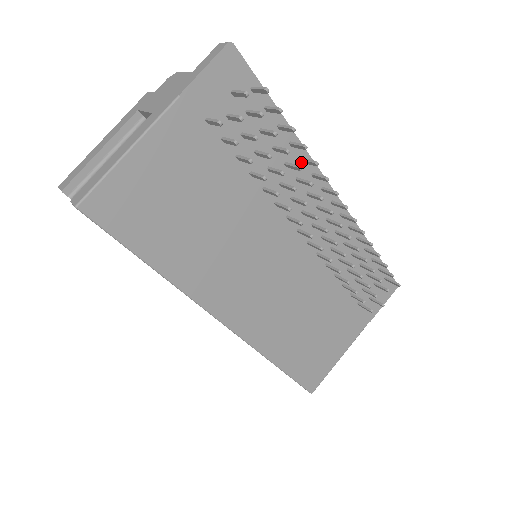
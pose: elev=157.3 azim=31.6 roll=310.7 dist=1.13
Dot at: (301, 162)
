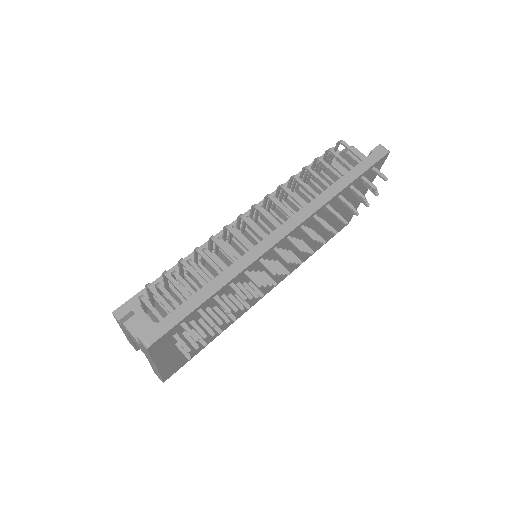
Dot at: (246, 272)
